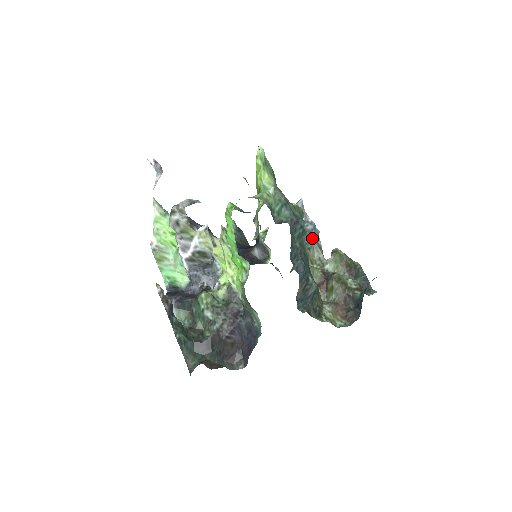
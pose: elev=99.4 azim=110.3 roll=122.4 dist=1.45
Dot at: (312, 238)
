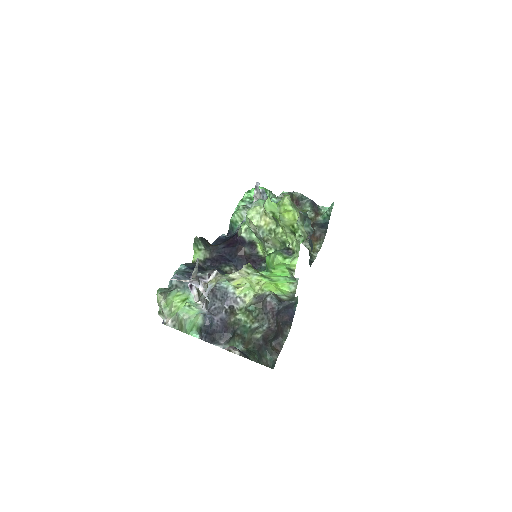
Dot at: occluded
